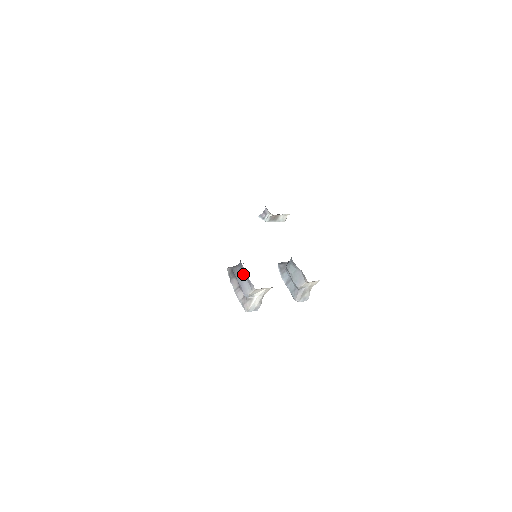
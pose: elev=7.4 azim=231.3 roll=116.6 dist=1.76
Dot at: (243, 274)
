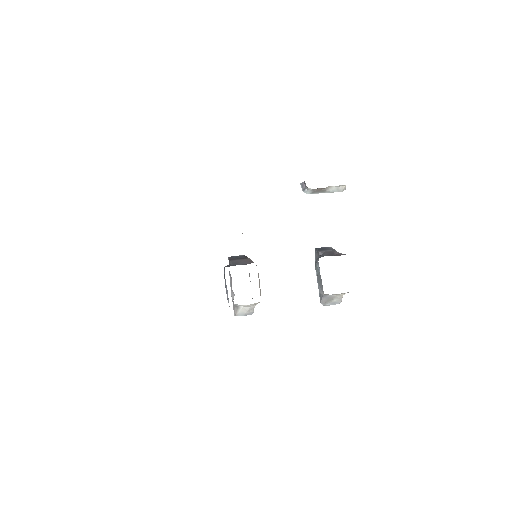
Dot at: (225, 282)
